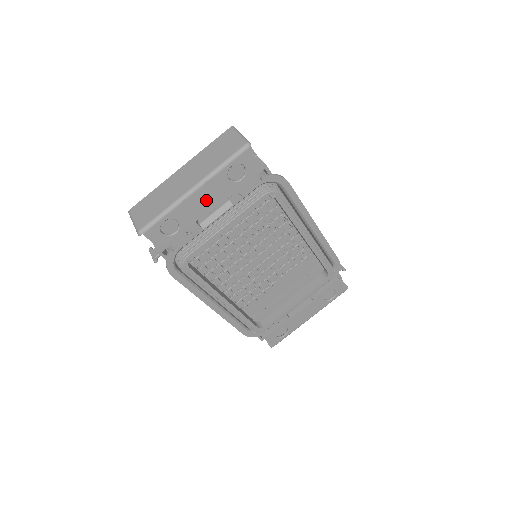
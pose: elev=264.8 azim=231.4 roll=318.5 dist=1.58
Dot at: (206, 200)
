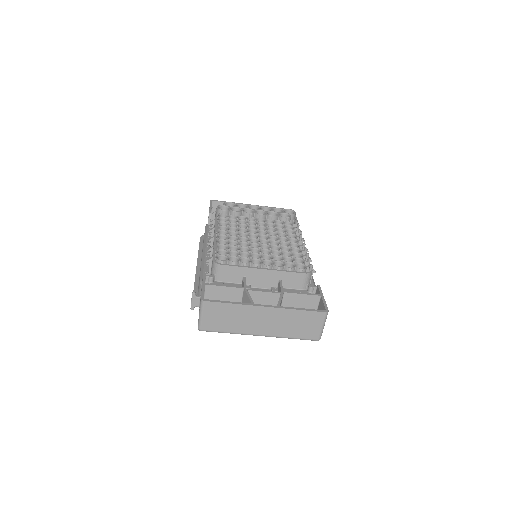
Dot at: occluded
